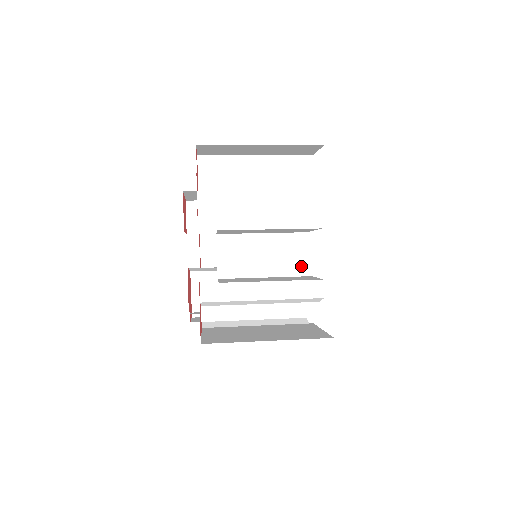
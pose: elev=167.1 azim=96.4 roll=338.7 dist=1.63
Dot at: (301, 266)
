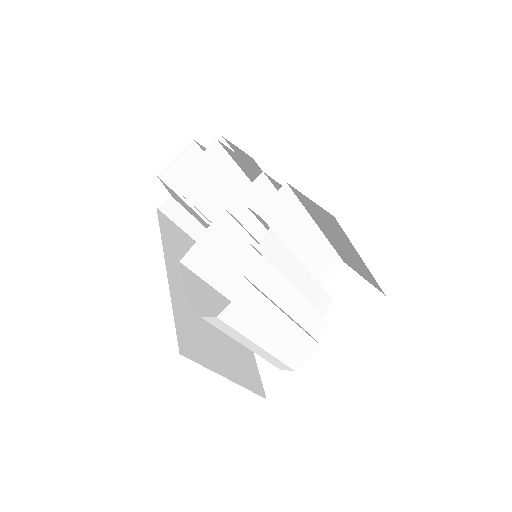
Dot at: occluded
